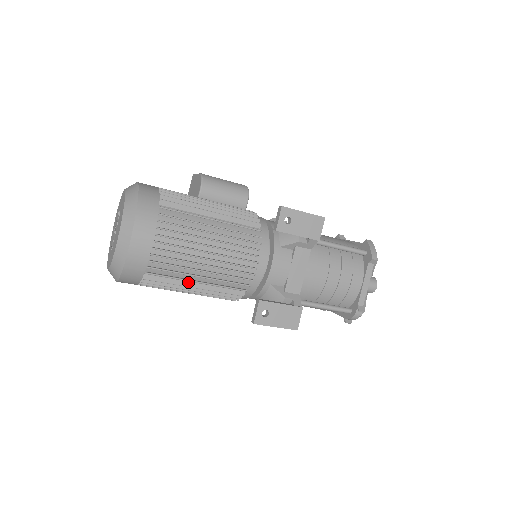
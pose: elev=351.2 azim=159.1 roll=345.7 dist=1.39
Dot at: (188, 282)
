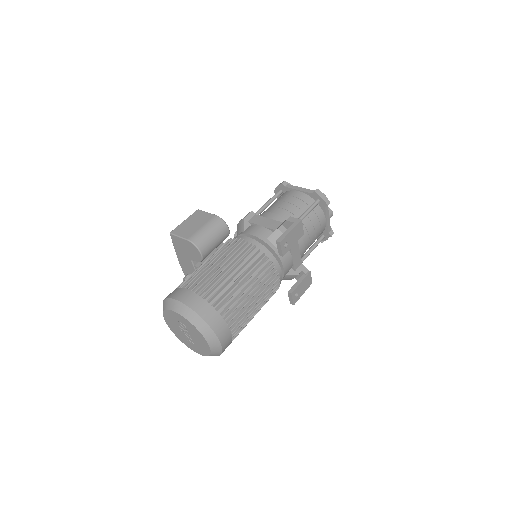
Dot at: occluded
